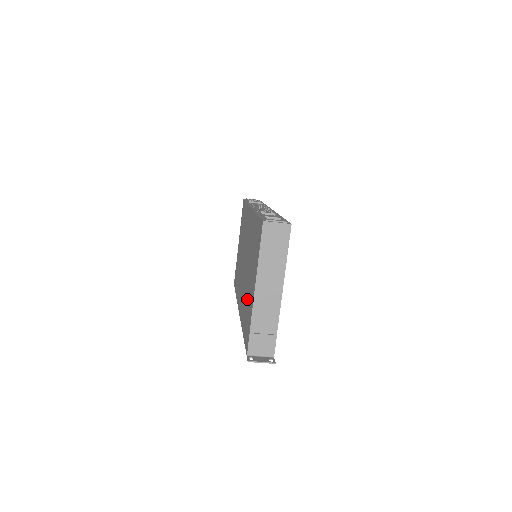
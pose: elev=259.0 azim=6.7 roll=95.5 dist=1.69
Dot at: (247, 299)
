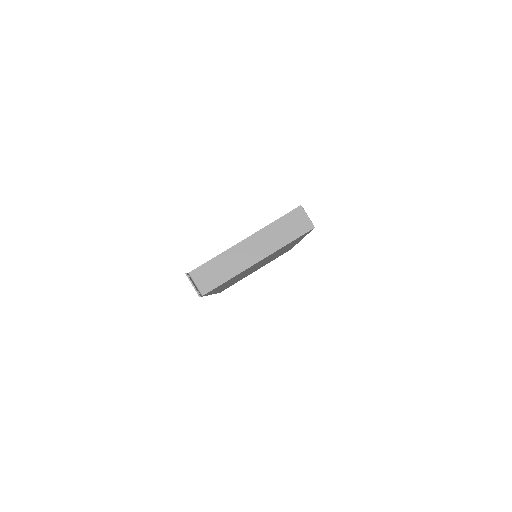
Dot at: occluded
